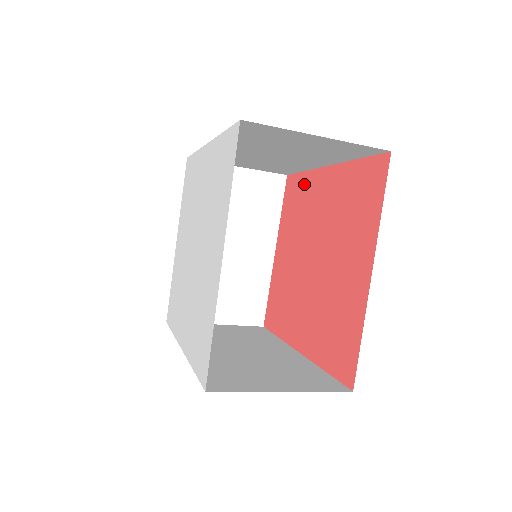
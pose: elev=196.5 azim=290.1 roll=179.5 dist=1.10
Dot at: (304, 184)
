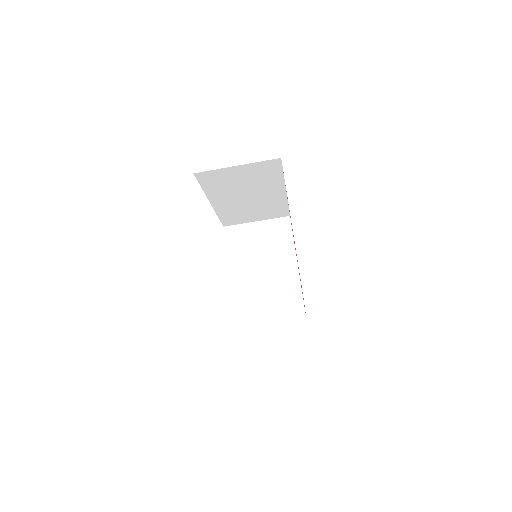
Dot at: occluded
